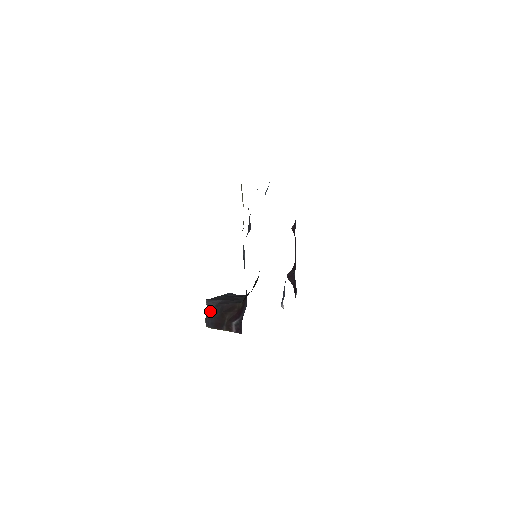
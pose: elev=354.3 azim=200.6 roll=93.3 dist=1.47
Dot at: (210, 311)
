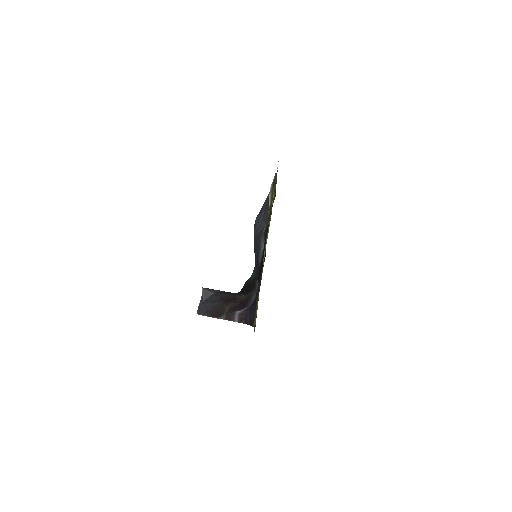
Dot at: (206, 299)
